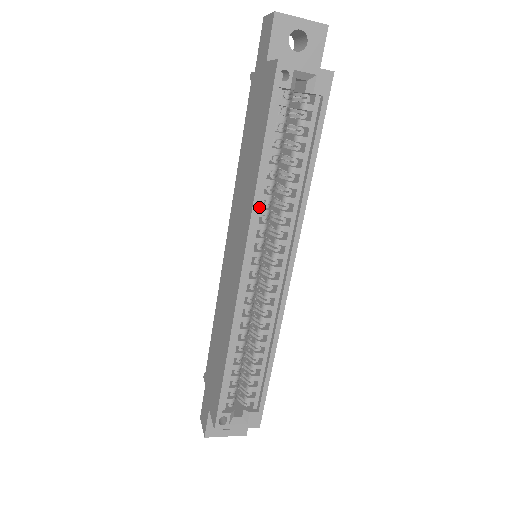
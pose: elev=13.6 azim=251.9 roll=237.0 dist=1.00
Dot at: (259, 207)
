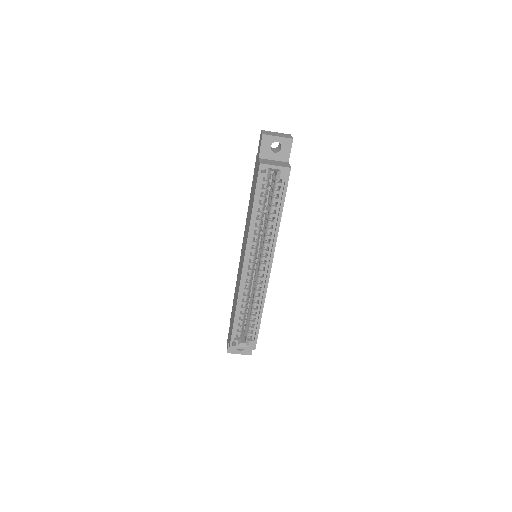
Dot at: (253, 233)
